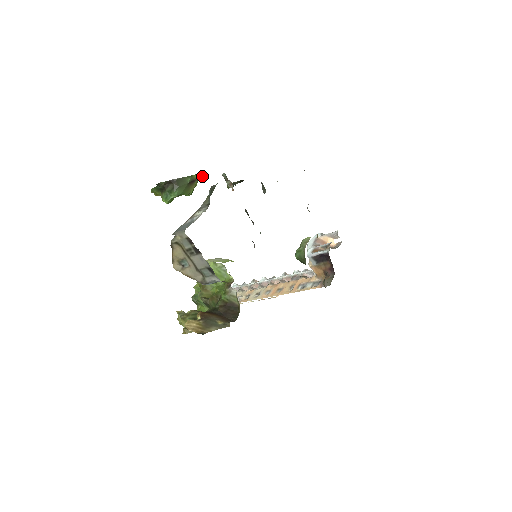
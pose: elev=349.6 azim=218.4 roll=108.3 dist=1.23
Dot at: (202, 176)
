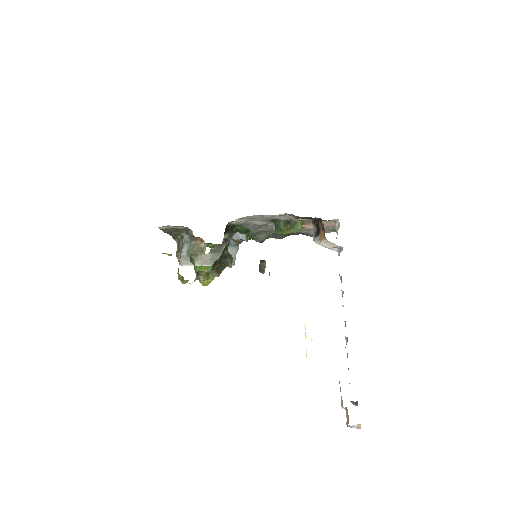
Dot at: occluded
